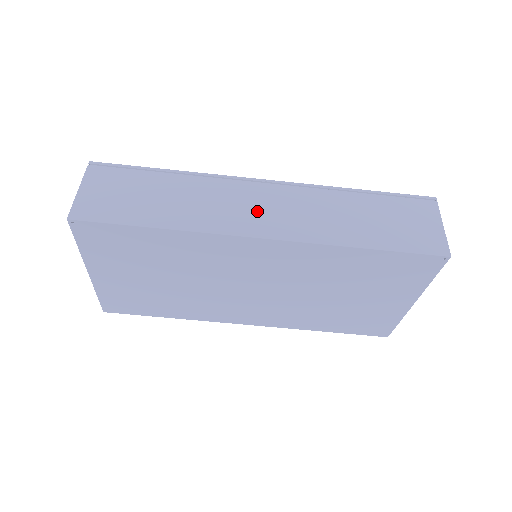
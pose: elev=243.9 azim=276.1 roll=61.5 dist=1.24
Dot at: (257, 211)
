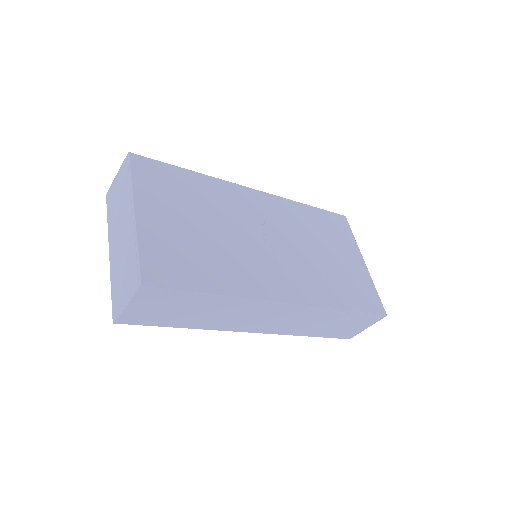
Dot at: (263, 321)
